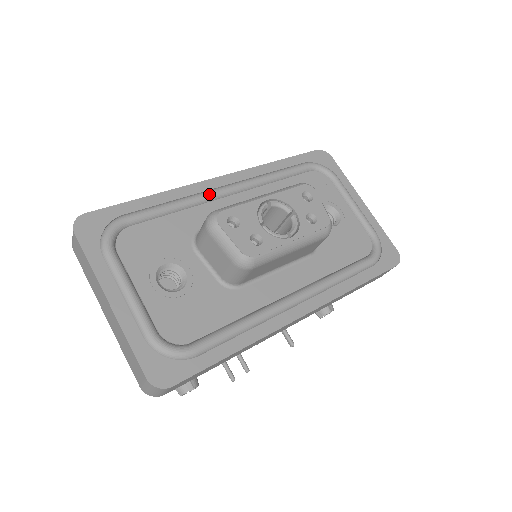
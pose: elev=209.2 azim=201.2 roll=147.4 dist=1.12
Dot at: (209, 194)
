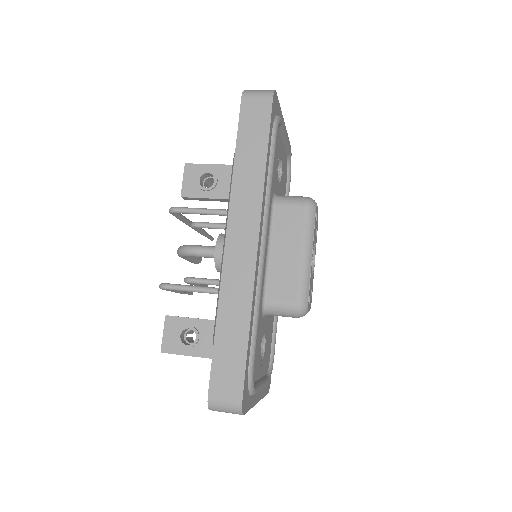
Dot at: occluded
